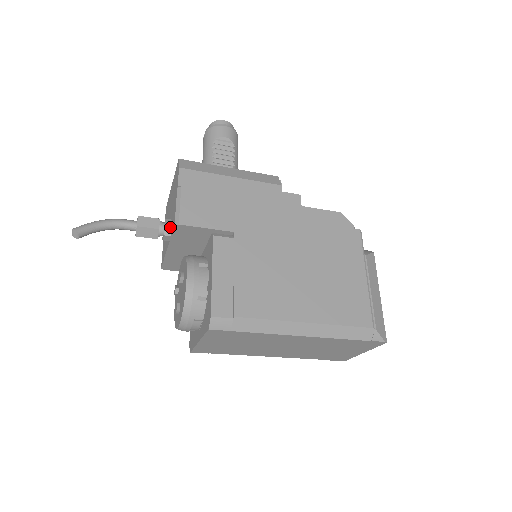
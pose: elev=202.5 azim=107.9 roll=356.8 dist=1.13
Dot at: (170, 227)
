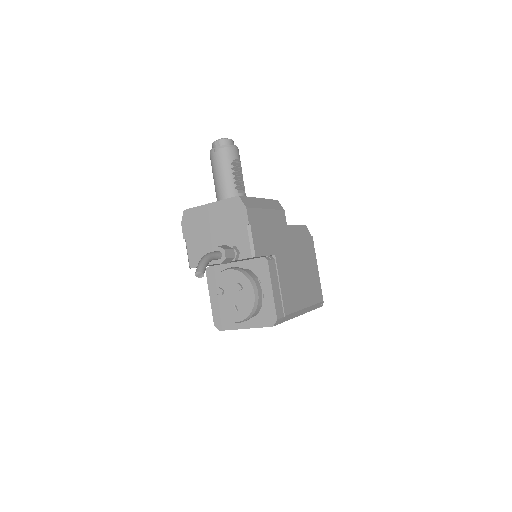
Dot at: (239, 254)
